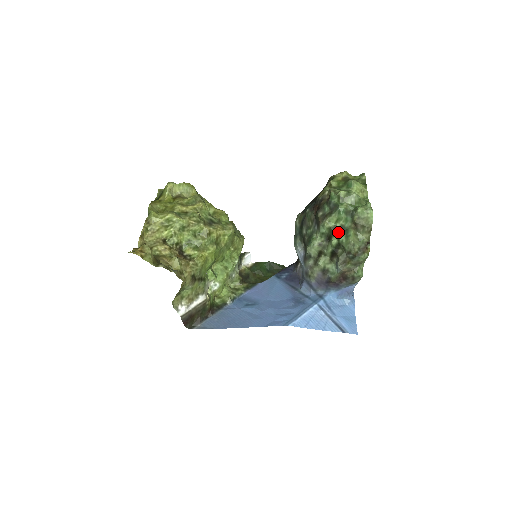
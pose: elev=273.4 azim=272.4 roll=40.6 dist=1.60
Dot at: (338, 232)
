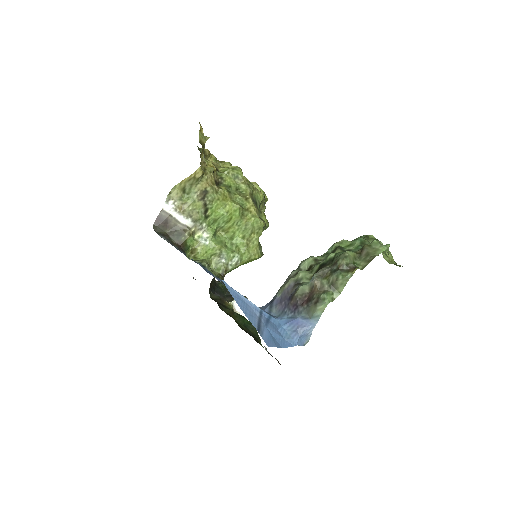
Dot at: (341, 250)
